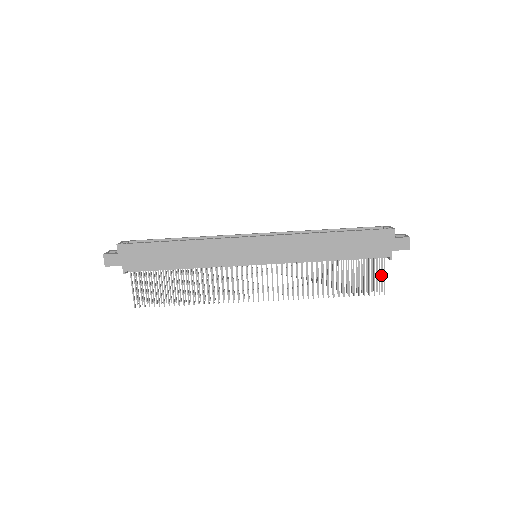
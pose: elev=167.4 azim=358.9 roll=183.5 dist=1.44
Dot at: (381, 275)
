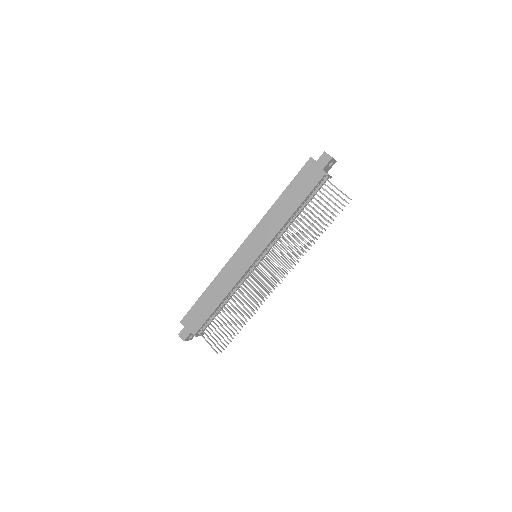
Dot at: occluded
